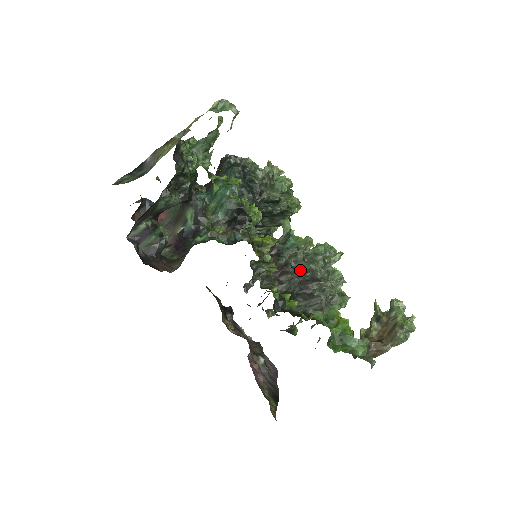
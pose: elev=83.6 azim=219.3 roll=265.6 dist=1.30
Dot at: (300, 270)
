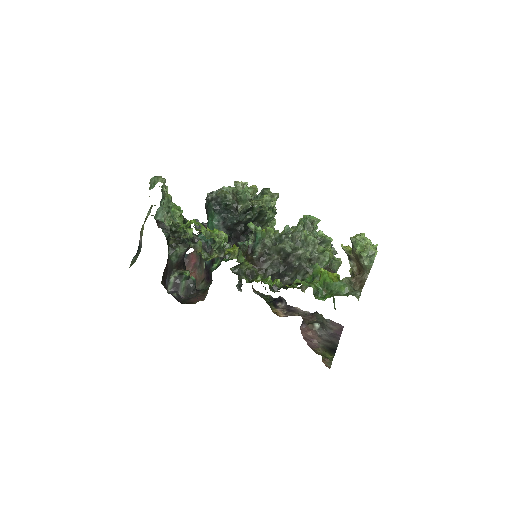
Dot at: (275, 253)
